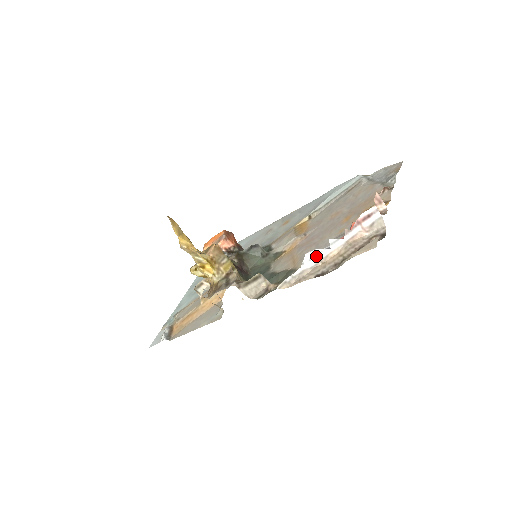
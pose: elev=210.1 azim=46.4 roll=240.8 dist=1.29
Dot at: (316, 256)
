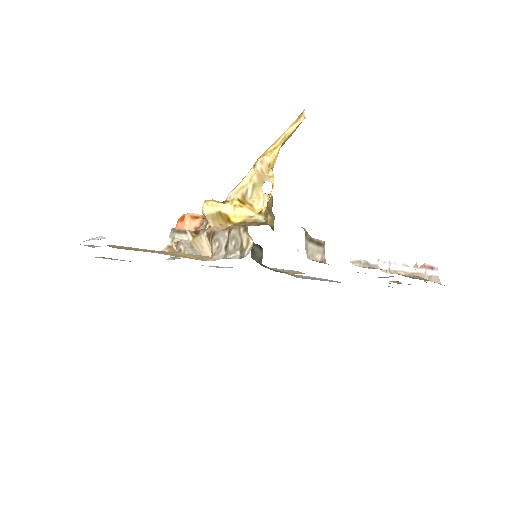
Dot at: (389, 263)
